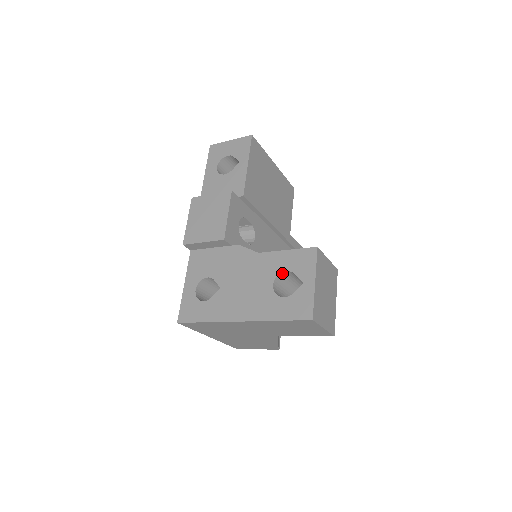
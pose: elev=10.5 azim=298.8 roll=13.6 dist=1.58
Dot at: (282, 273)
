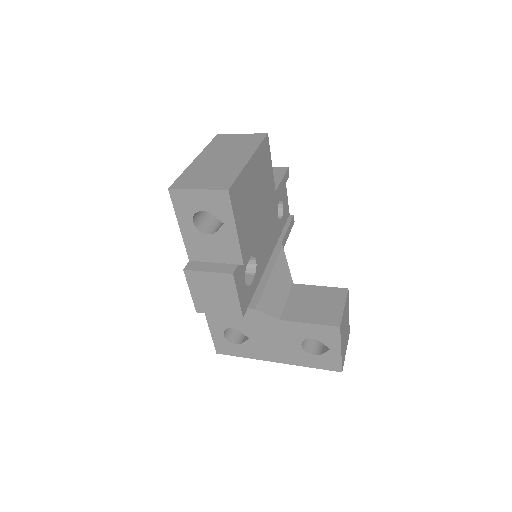
Dot at: (308, 337)
